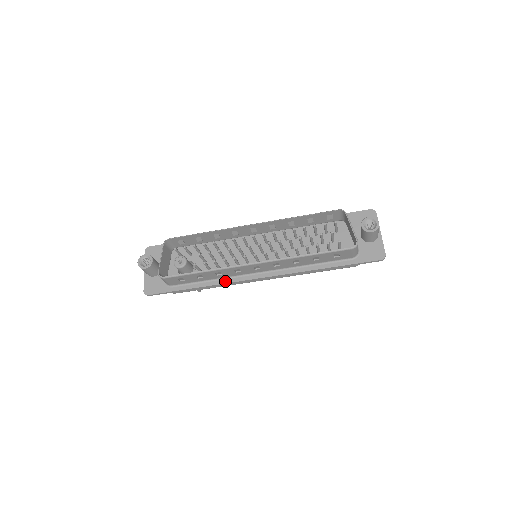
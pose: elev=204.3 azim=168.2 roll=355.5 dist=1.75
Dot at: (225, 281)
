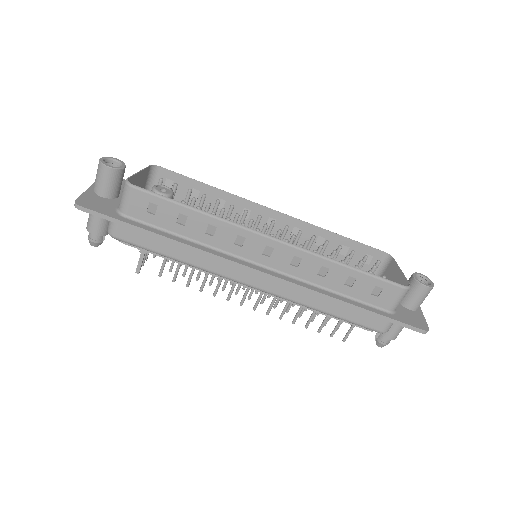
Dot at: (209, 250)
